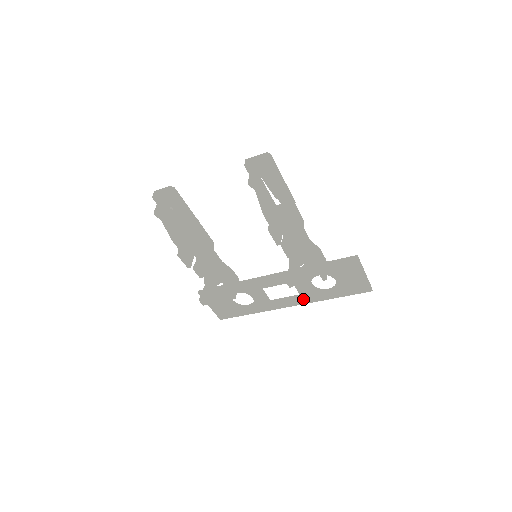
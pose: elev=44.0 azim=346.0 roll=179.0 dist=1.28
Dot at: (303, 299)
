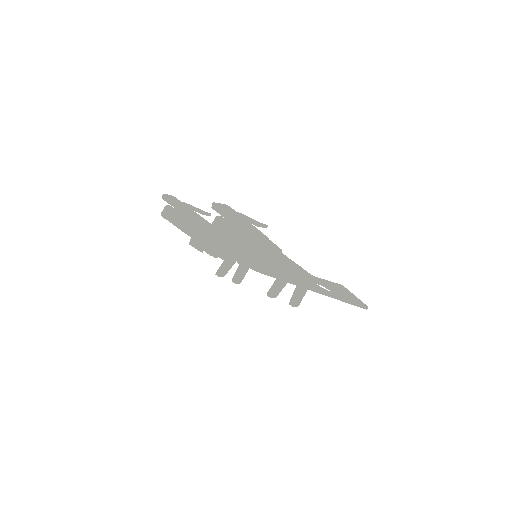
Dot at: (312, 289)
